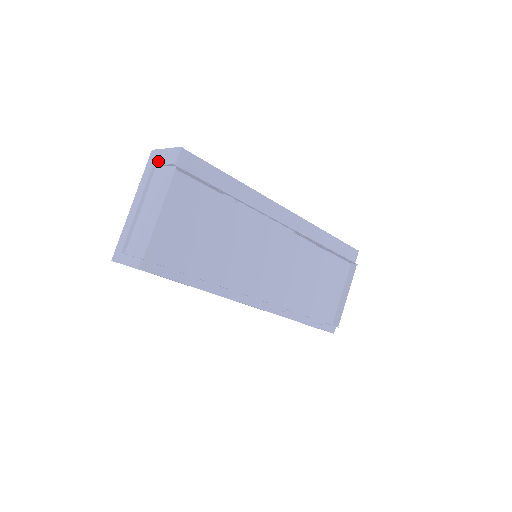
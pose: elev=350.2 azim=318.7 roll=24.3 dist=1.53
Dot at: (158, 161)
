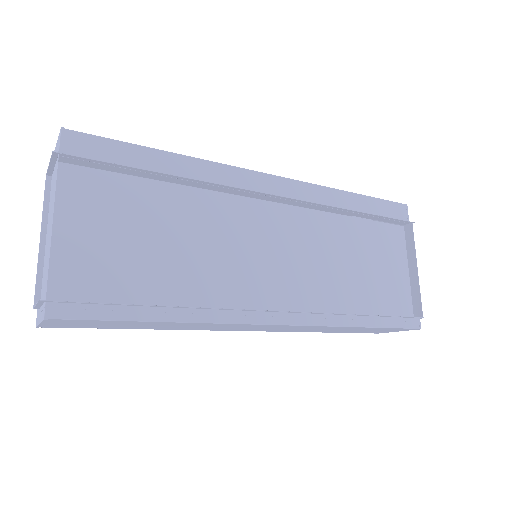
Dot at: occluded
